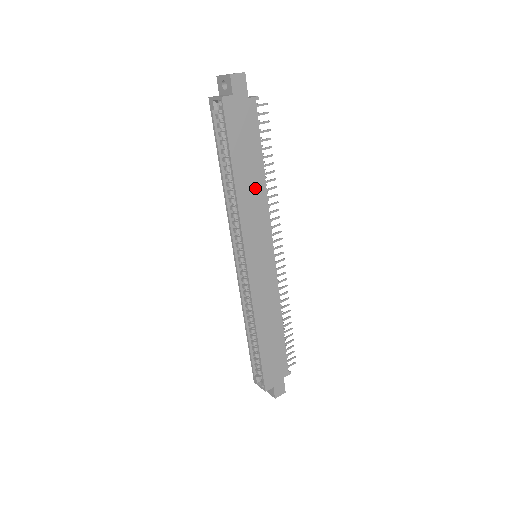
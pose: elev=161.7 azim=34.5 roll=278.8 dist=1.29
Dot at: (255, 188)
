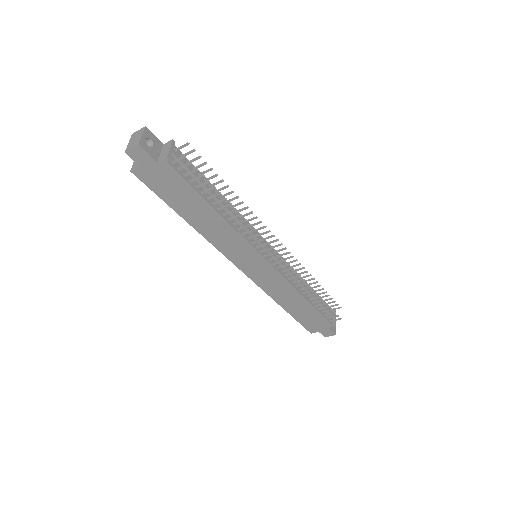
Dot at: (214, 223)
